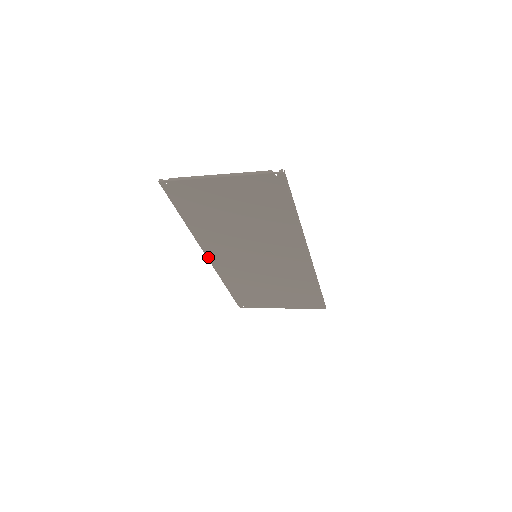
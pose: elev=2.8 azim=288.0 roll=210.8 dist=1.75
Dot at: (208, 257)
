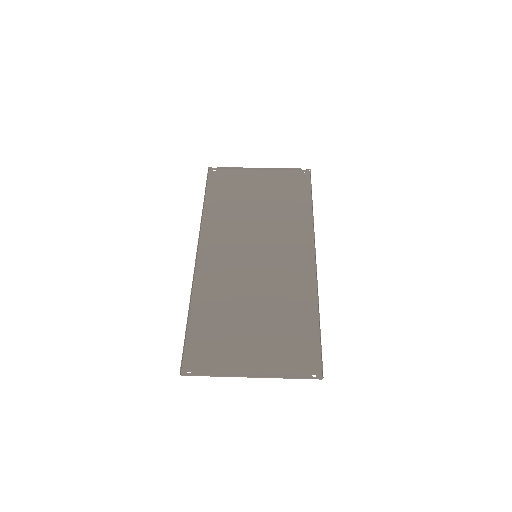
Dot at: (198, 254)
